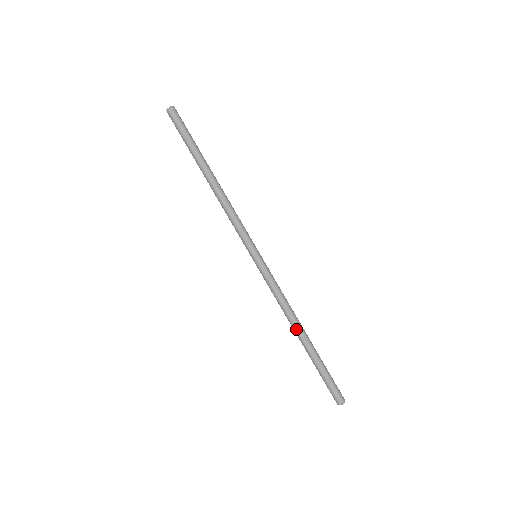
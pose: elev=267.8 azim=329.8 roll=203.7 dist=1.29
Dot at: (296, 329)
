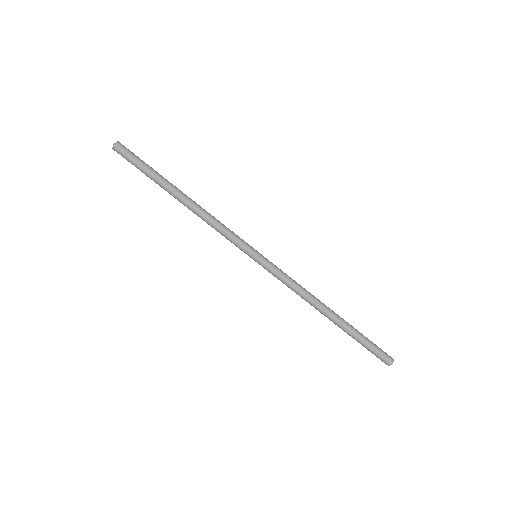
Dot at: (323, 309)
